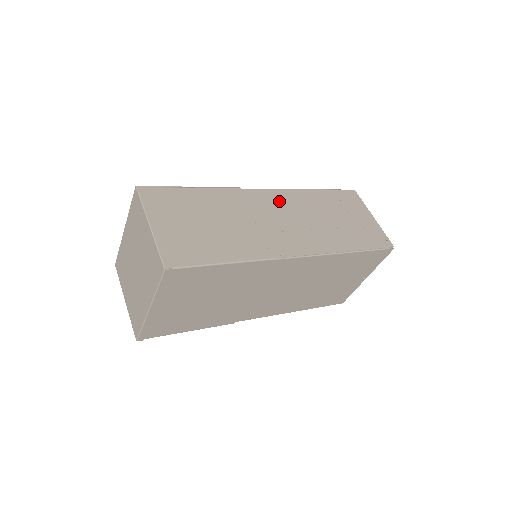
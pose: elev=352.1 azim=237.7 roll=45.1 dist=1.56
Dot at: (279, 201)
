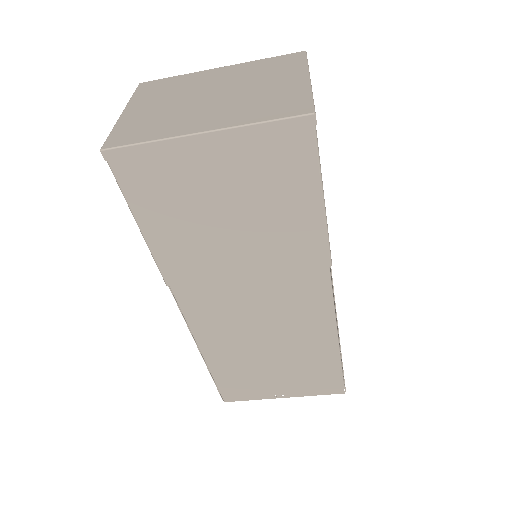
Dot at: occluded
